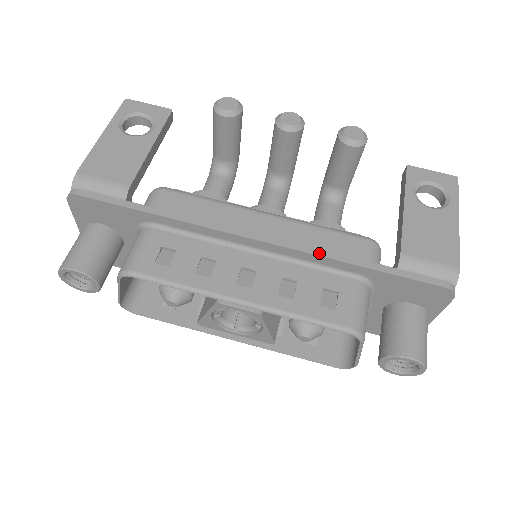
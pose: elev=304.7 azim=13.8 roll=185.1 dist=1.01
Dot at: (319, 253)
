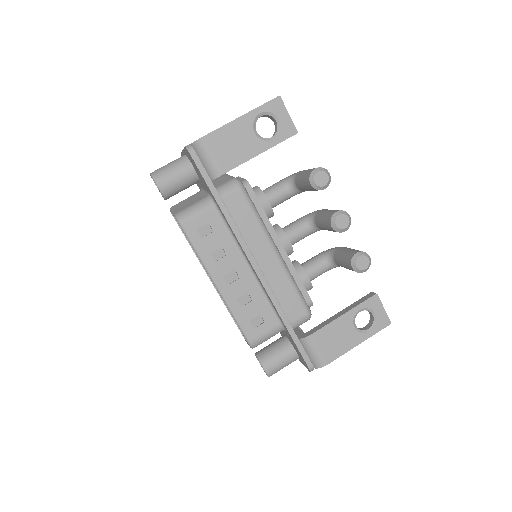
Dot at: (274, 301)
